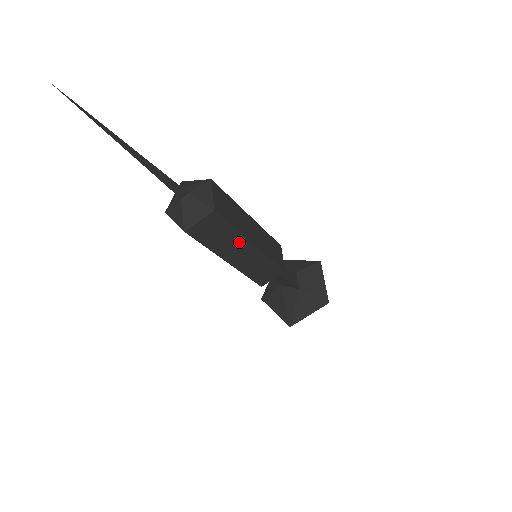
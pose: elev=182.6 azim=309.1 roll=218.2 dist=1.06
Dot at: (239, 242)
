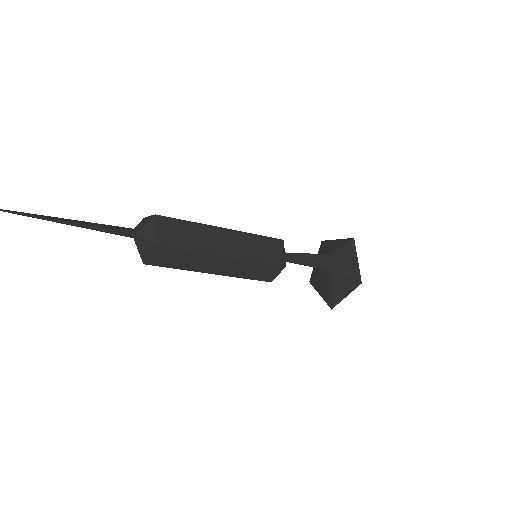
Dot at: (207, 258)
